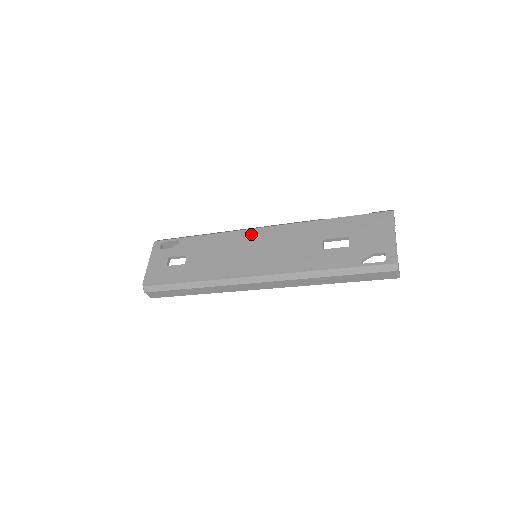
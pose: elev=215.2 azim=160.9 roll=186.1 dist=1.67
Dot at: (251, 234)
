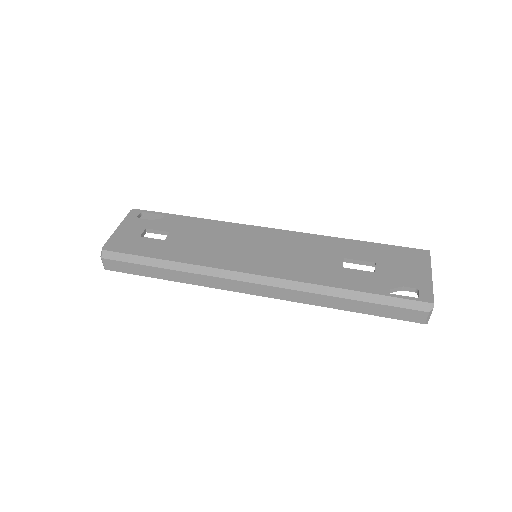
Dot at: (256, 231)
